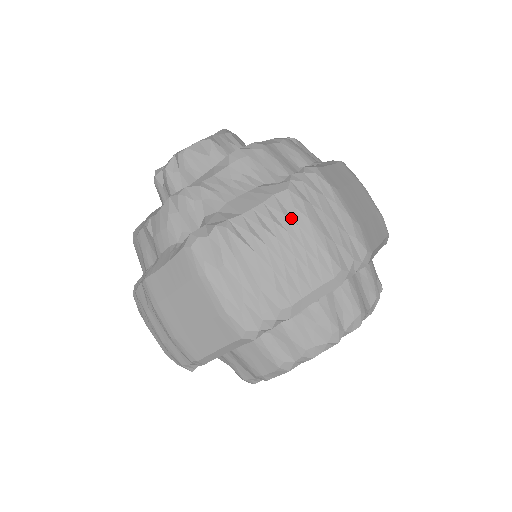
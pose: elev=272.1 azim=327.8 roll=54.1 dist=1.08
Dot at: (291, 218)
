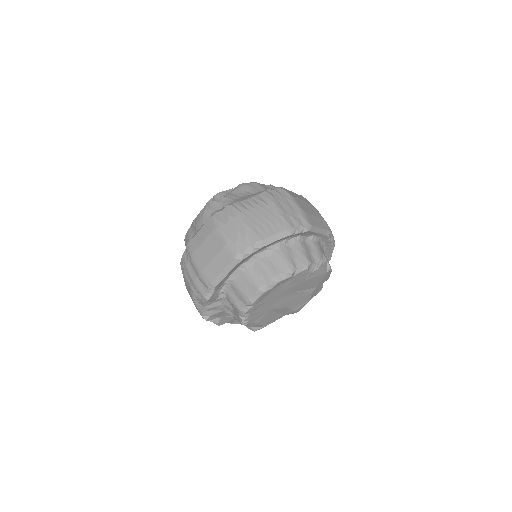
Dot at: (265, 202)
